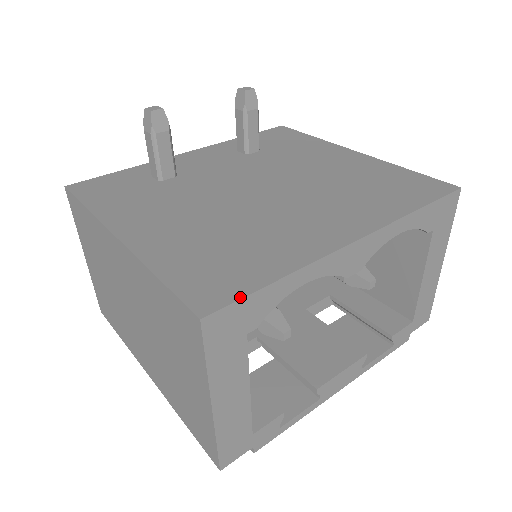
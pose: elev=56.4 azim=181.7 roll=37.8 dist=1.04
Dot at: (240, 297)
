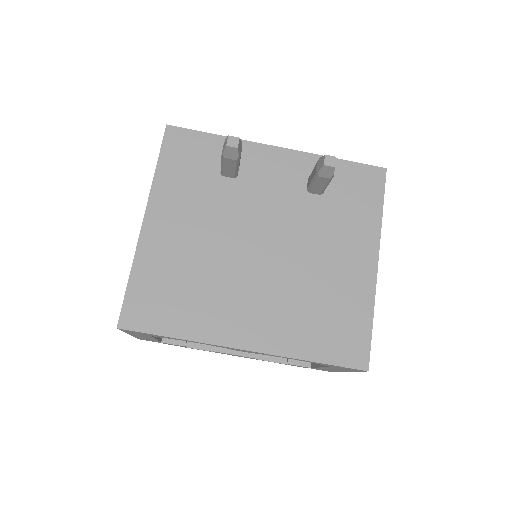
Dot at: (145, 332)
